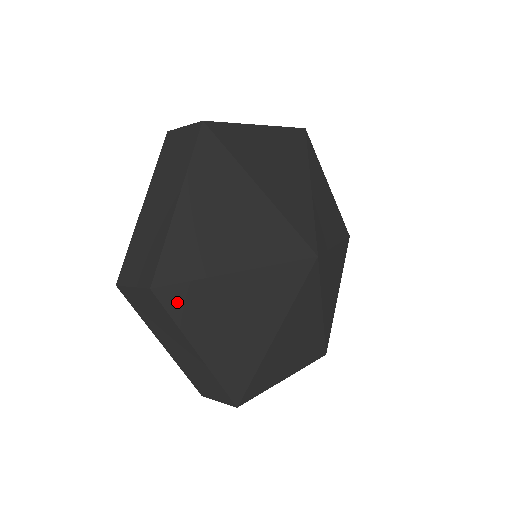
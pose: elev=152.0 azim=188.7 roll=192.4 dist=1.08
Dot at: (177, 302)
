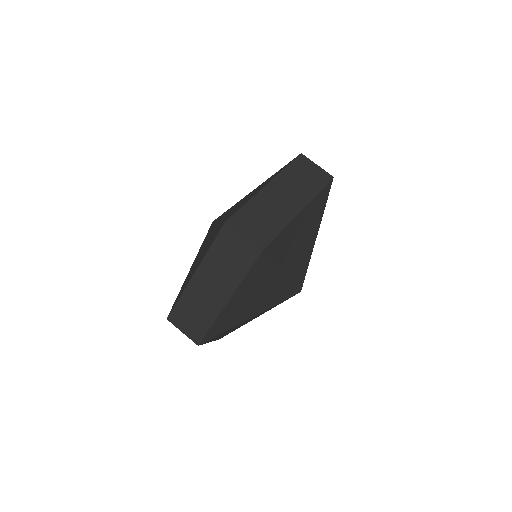
Dot at: (258, 267)
